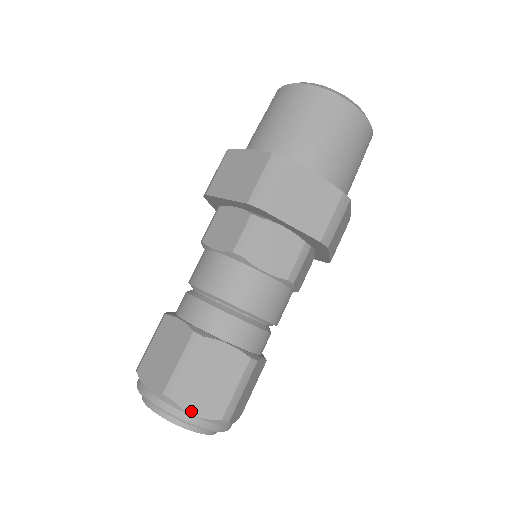
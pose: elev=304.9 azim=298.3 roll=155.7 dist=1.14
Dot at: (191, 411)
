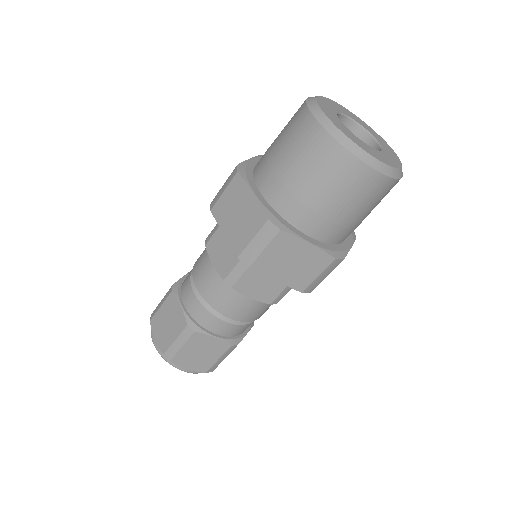
Dot at: (184, 367)
